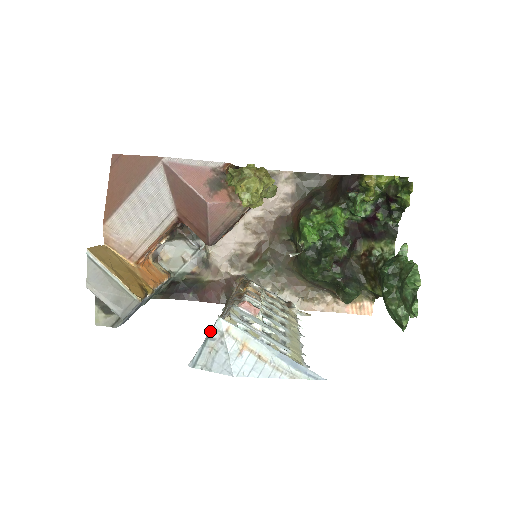
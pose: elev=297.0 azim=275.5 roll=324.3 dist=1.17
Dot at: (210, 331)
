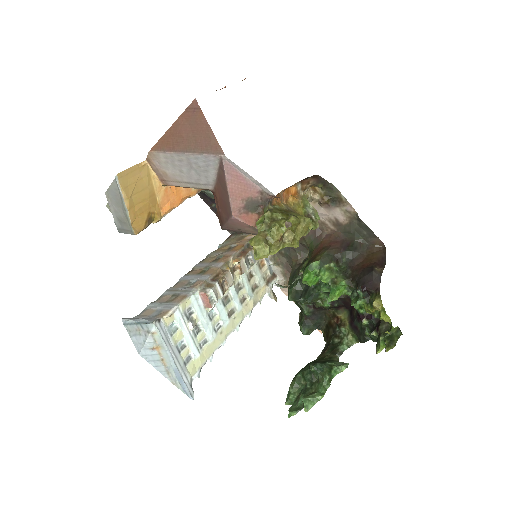
Dot at: (144, 322)
